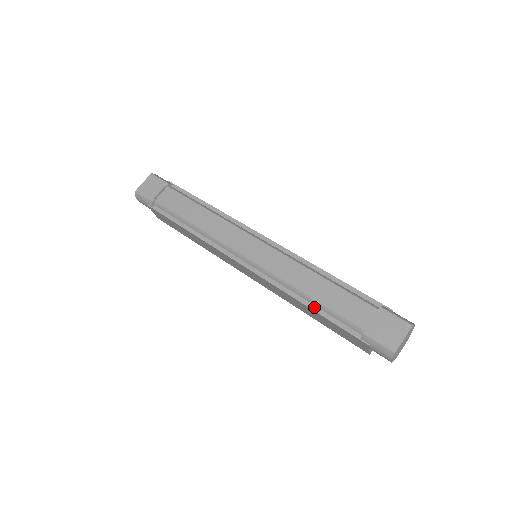
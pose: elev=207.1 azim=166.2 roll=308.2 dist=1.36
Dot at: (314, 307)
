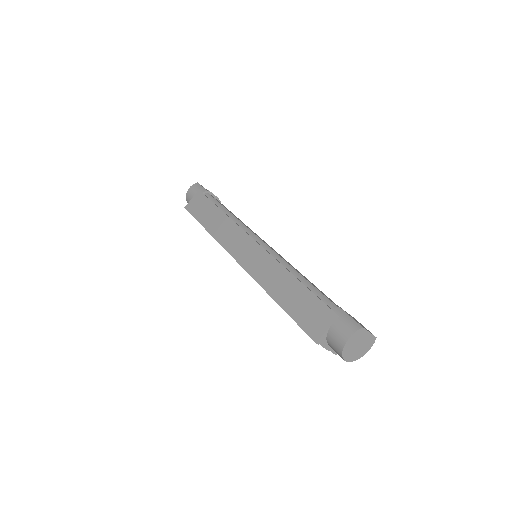
Dot at: (301, 281)
